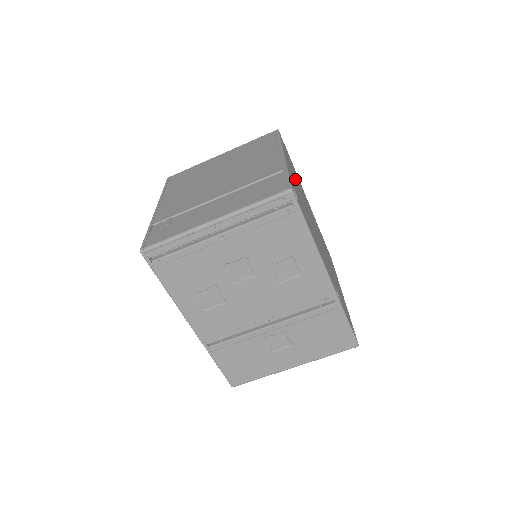
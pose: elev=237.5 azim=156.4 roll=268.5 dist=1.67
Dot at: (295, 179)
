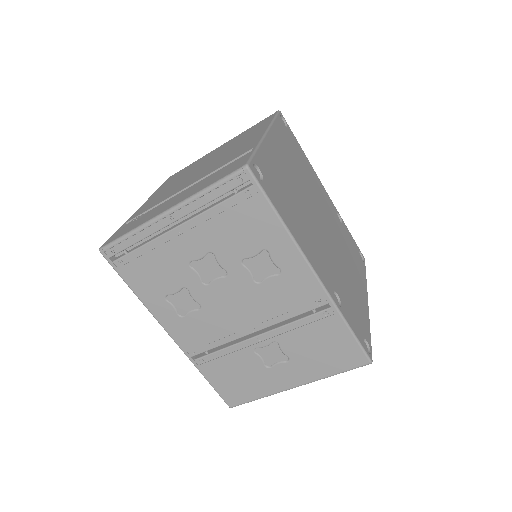
Dot at: (288, 162)
